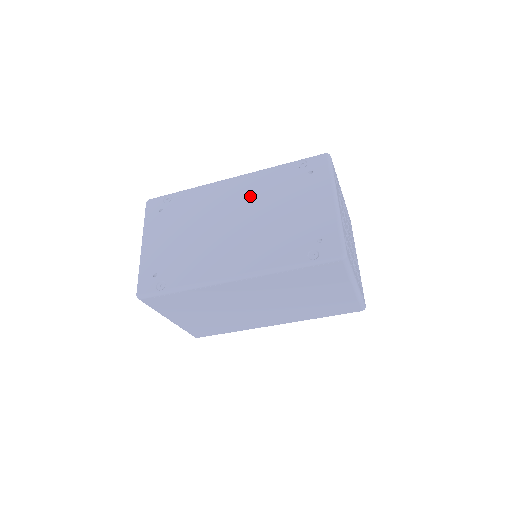
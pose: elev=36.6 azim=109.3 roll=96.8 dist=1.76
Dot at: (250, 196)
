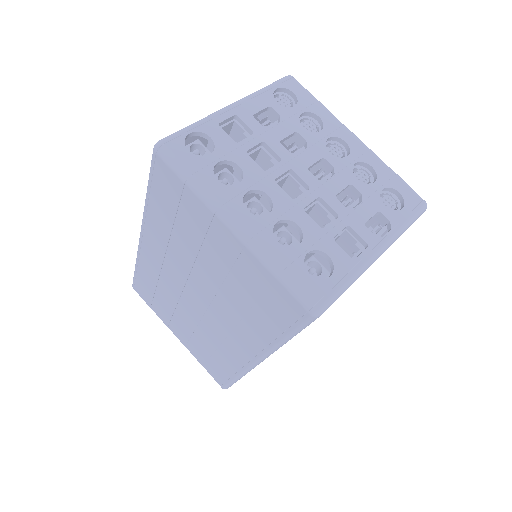
Dot at: occluded
